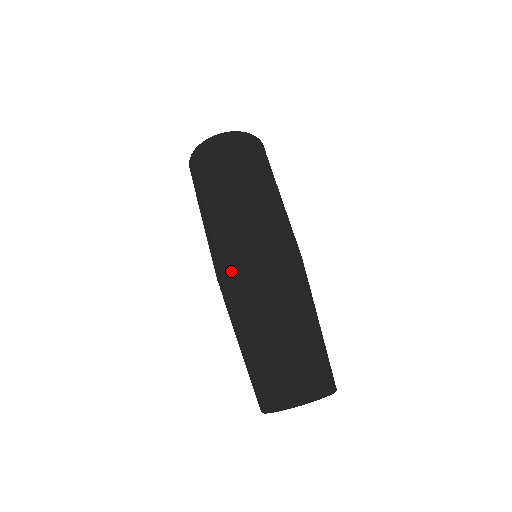
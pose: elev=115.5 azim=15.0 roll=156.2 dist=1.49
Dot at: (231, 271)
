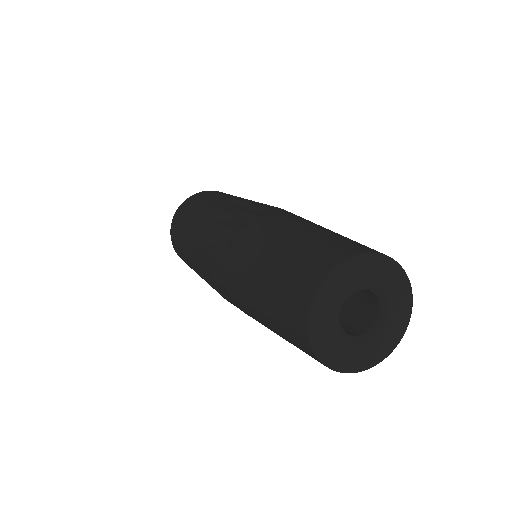
Dot at: (243, 216)
